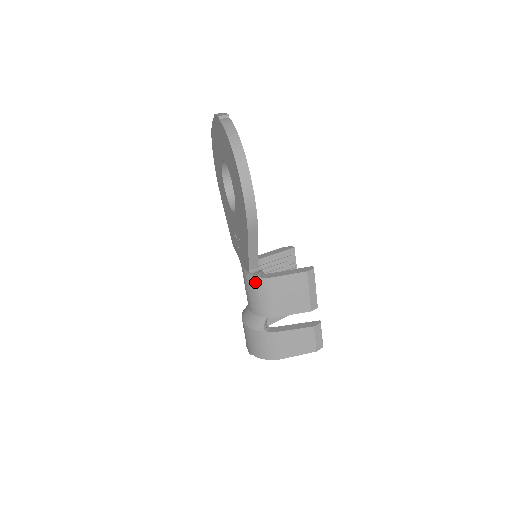
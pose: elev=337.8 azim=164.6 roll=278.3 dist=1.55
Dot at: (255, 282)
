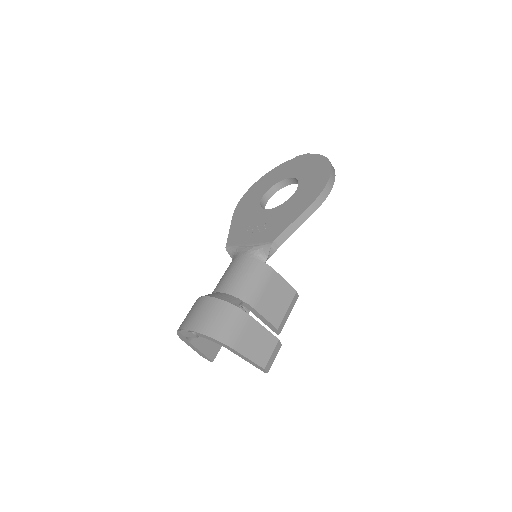
Dot at: (256, 264)
